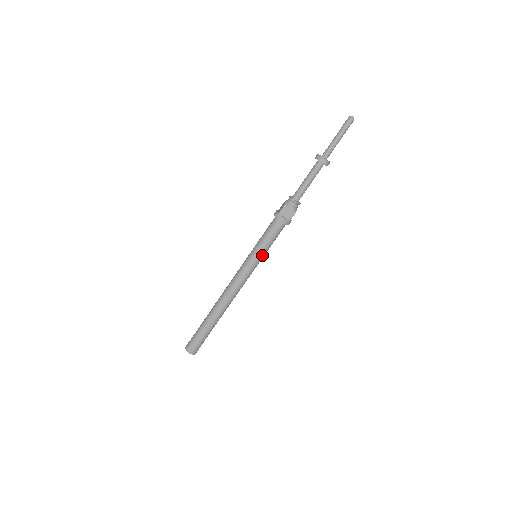
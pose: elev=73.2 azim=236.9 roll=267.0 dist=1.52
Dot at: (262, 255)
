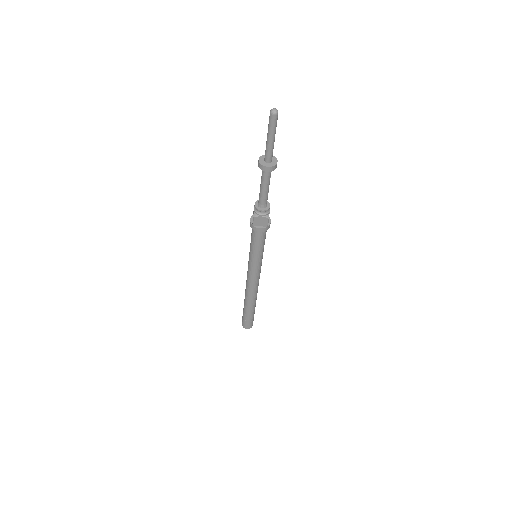
Dot at: (260, 257)
